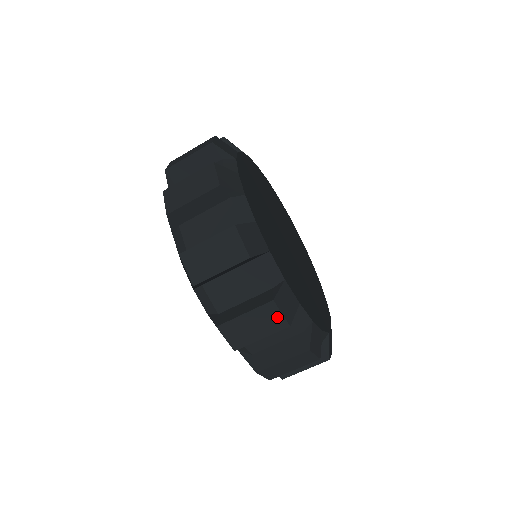
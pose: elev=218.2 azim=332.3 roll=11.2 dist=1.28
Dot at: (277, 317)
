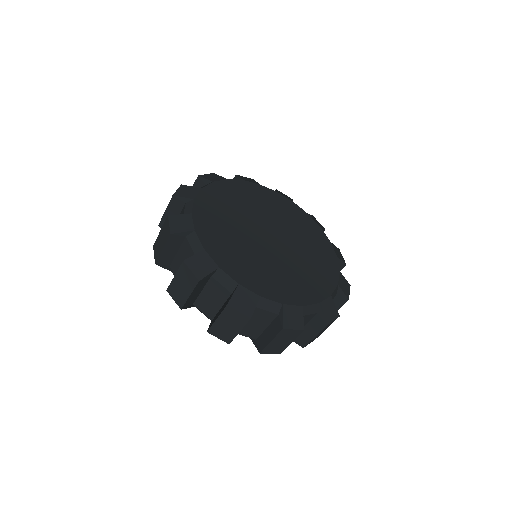
Dot at: (238, 315)
